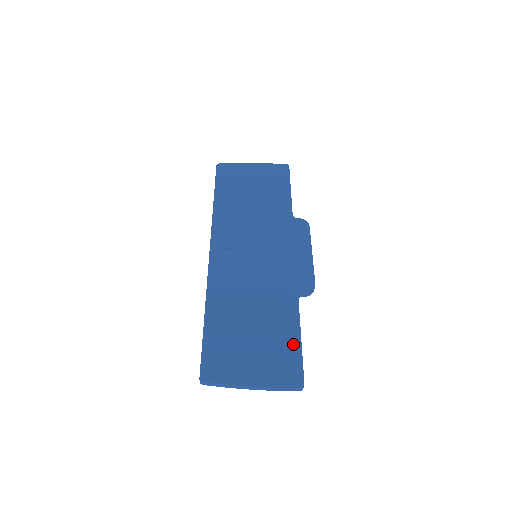
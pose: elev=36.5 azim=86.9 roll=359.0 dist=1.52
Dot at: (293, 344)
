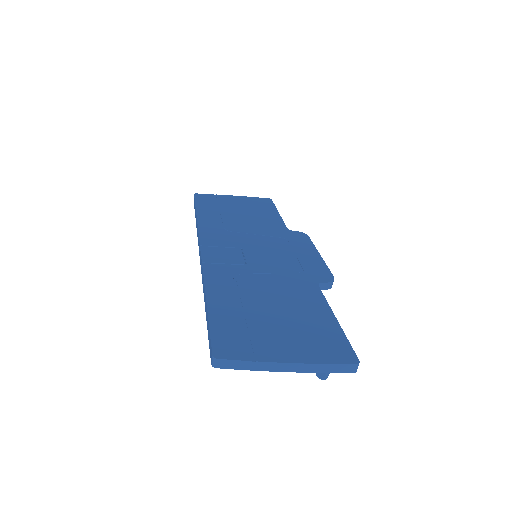
Dot at: (329, 323)
